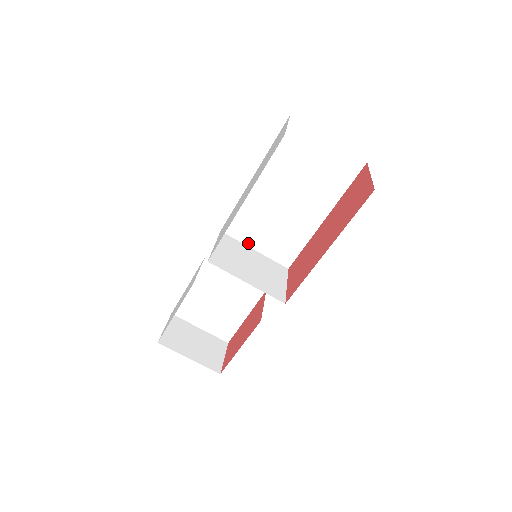
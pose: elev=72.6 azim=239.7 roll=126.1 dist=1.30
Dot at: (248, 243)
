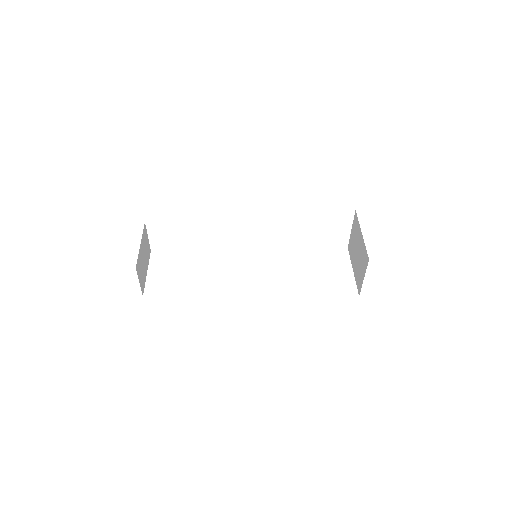
Dot at: (249, 268)
